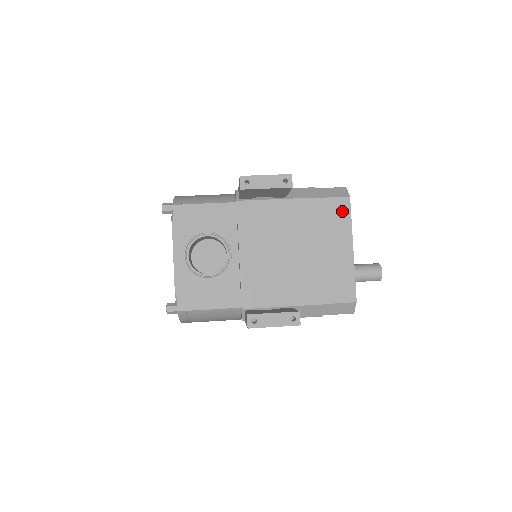
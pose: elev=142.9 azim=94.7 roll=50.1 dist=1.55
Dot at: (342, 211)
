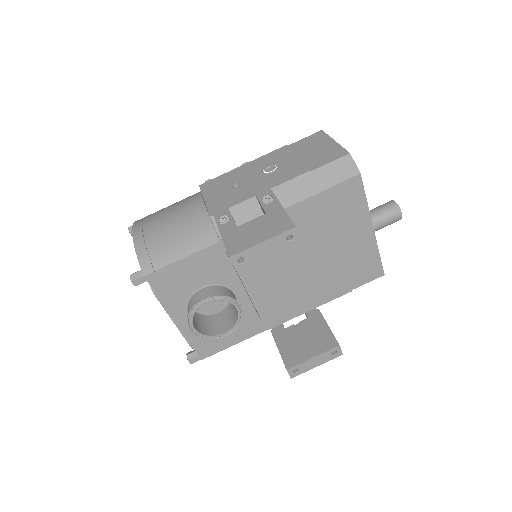
Dot at: (353, 194)
